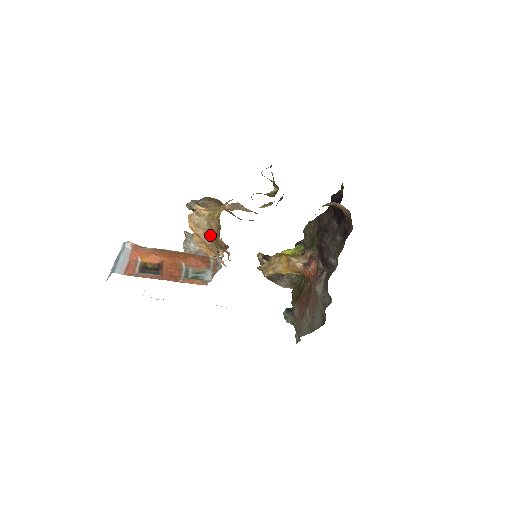
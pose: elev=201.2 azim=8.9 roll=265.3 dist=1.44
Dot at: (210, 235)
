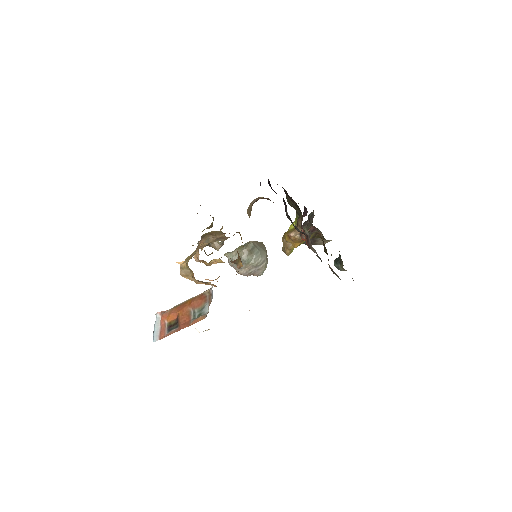
Dot at: occluded
